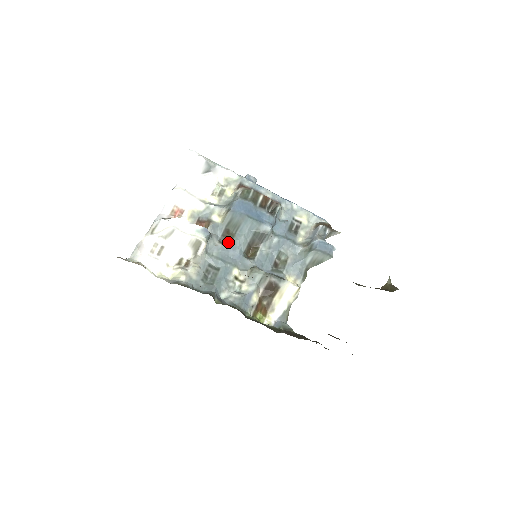
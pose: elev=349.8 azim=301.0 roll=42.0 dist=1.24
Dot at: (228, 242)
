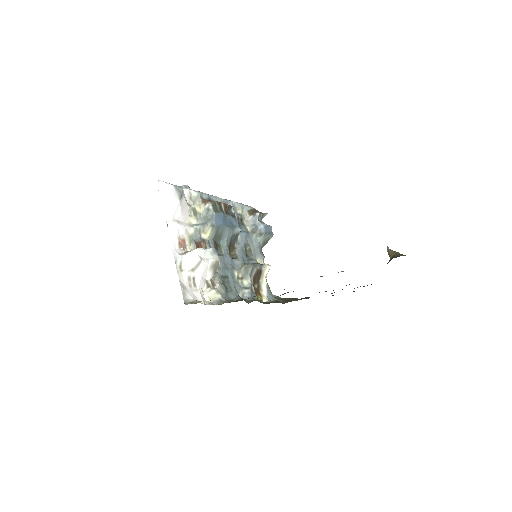
Dot at: (219, 252)
